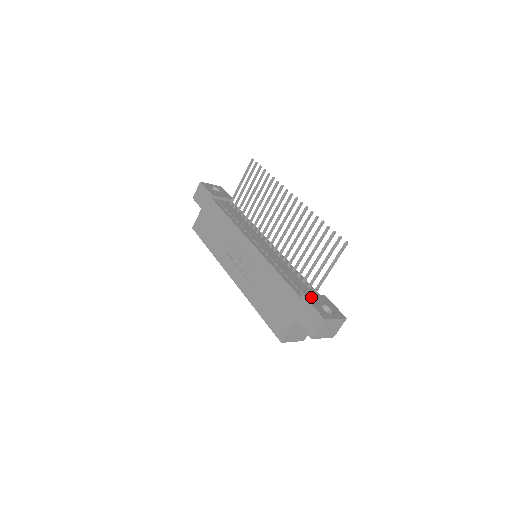
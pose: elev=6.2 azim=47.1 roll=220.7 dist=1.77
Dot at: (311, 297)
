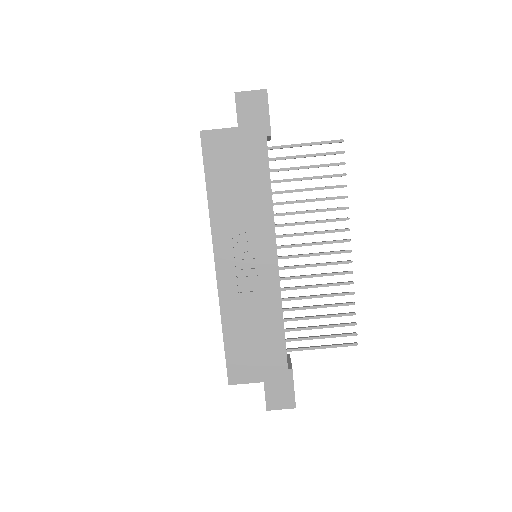
Dot at: occluded
